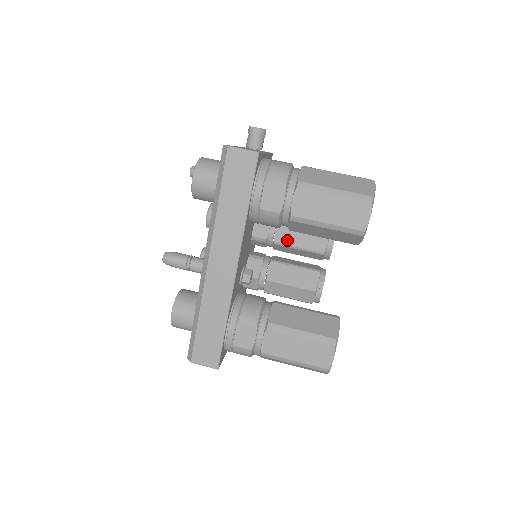
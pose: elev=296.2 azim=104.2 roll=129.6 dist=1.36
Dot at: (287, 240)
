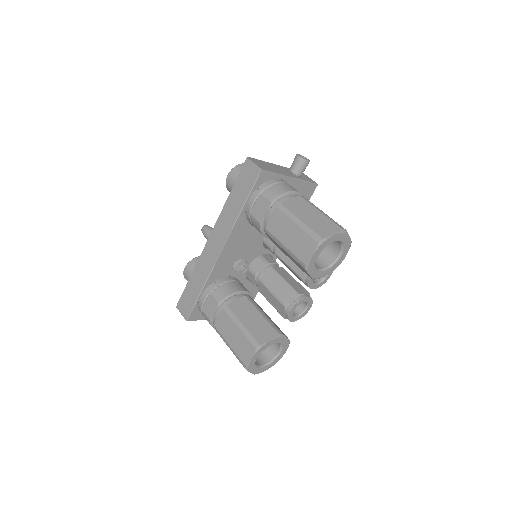
Dot at: (283, 255)
